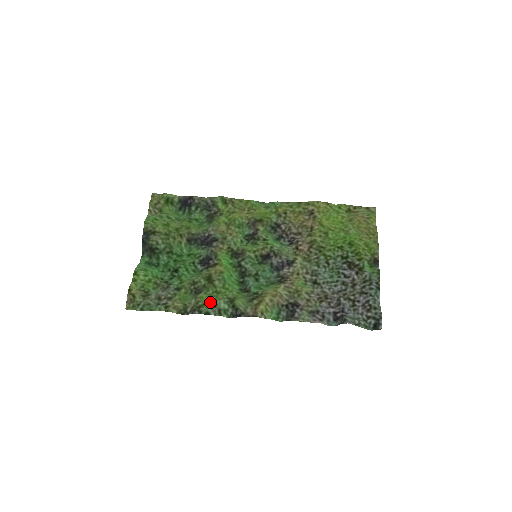
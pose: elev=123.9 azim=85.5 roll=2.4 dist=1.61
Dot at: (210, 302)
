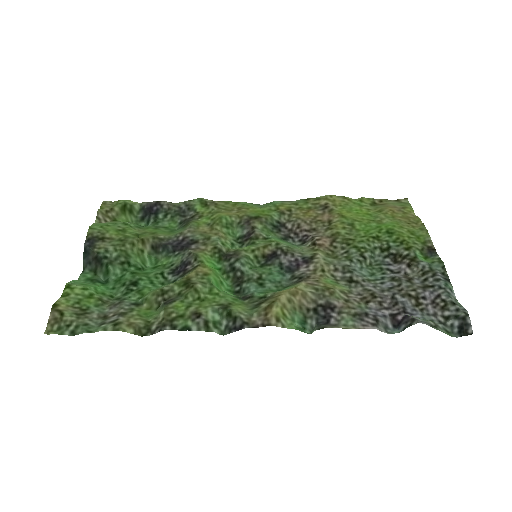
Dot at: (190, 312)
